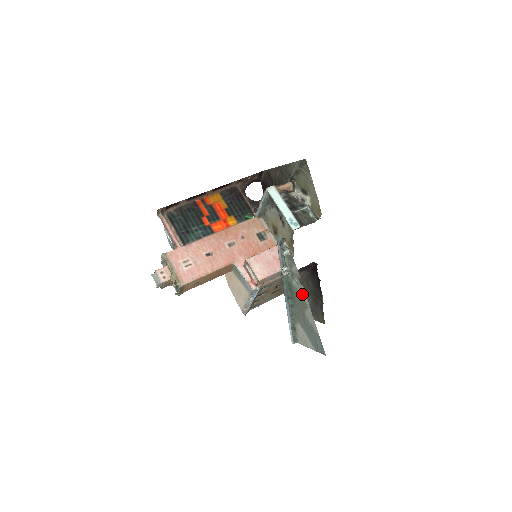
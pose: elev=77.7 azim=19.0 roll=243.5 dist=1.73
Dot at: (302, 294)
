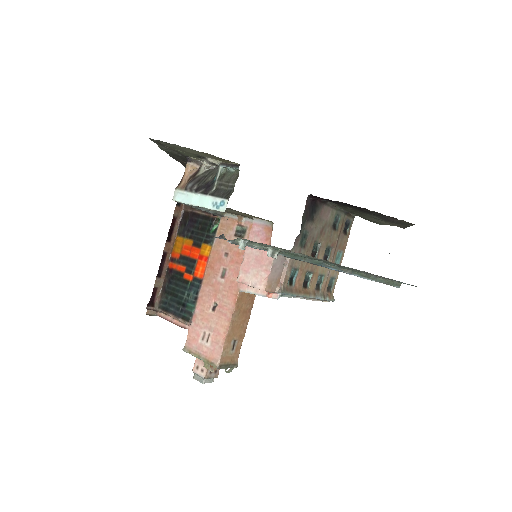
Dot at: occluded
